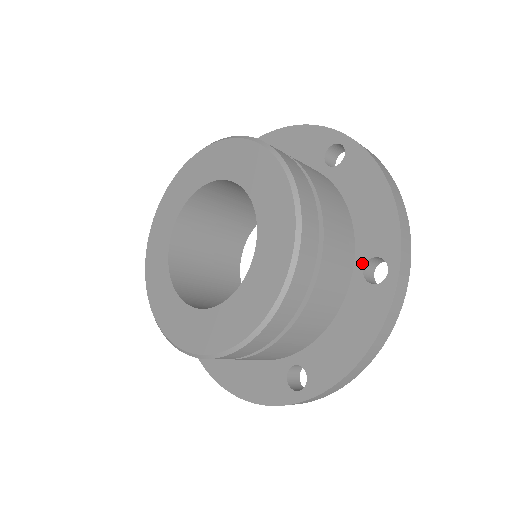
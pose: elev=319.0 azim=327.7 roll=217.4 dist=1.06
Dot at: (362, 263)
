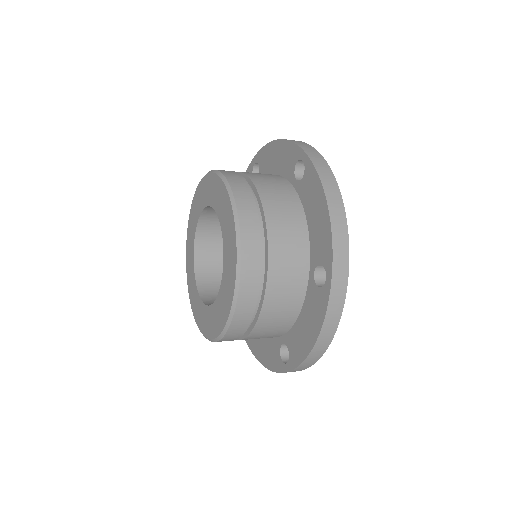
Dot at: (313, 268)
